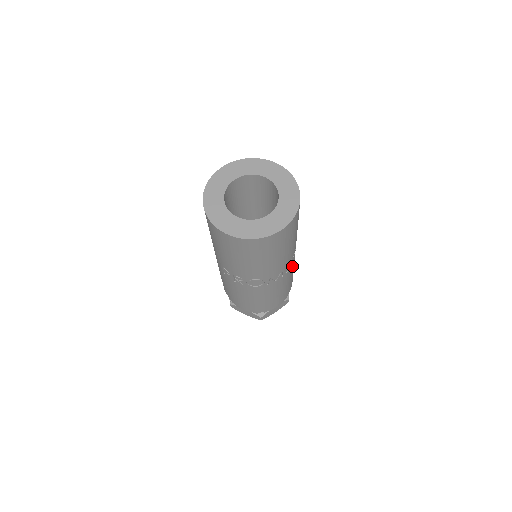
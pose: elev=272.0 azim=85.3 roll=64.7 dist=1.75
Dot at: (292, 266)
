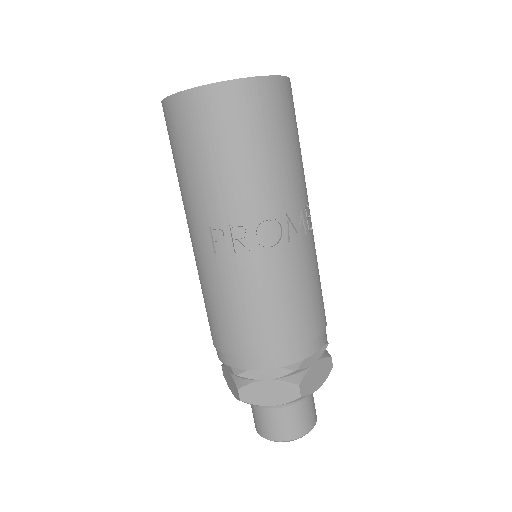
Dot at: (313, 239)
